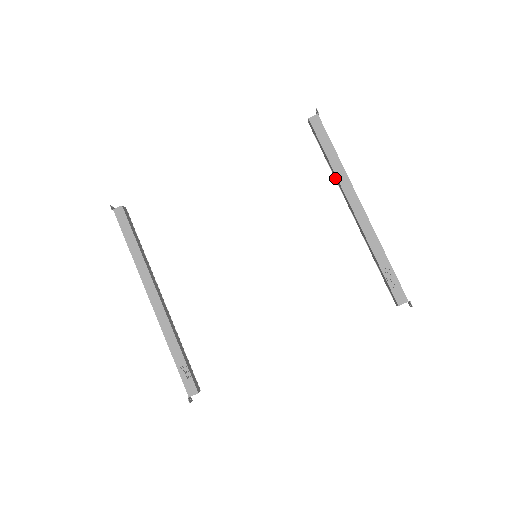
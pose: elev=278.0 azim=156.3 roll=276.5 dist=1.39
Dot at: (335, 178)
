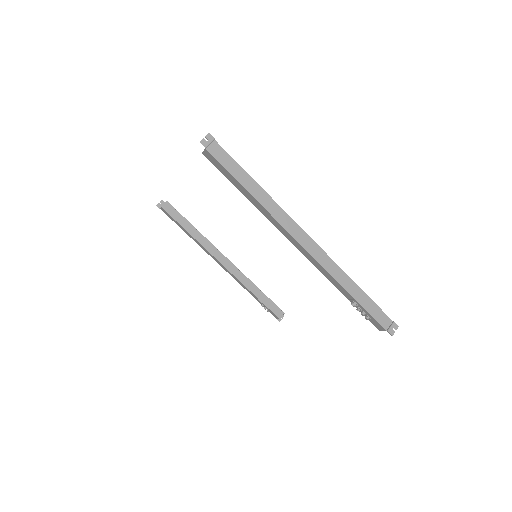
Dot at: occluded
